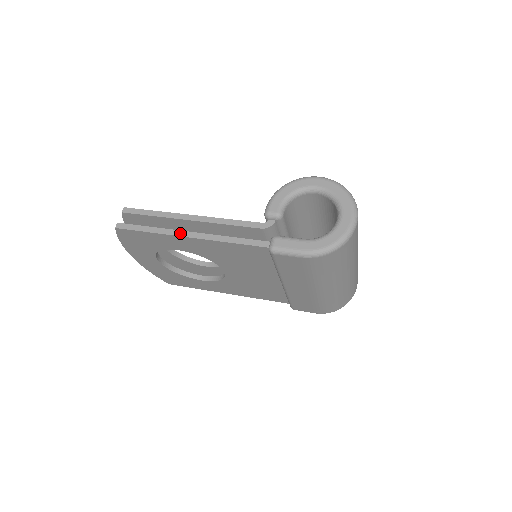
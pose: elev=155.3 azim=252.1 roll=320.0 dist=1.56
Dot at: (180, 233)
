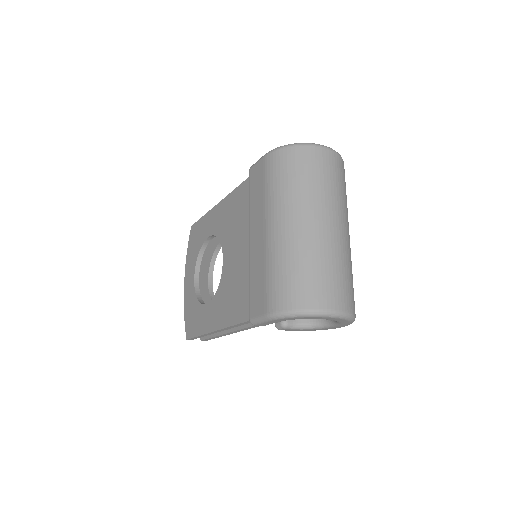
Dot at: occluded
